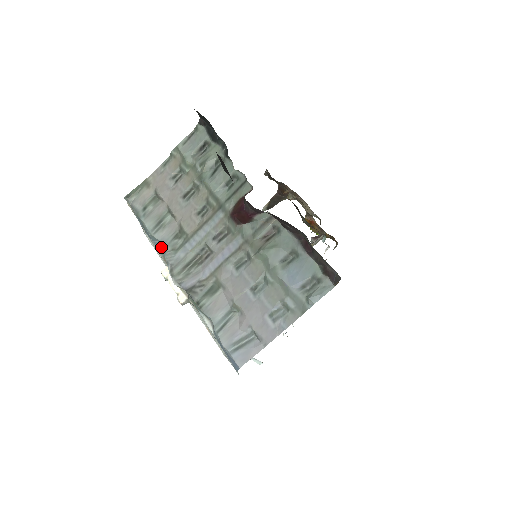
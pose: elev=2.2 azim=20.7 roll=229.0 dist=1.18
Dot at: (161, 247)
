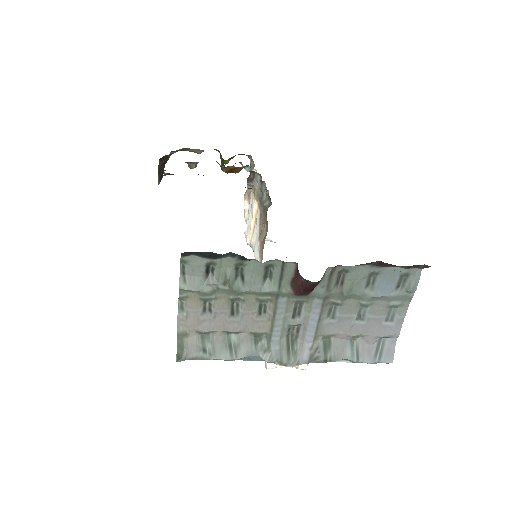
Dot at: (251, 358)
